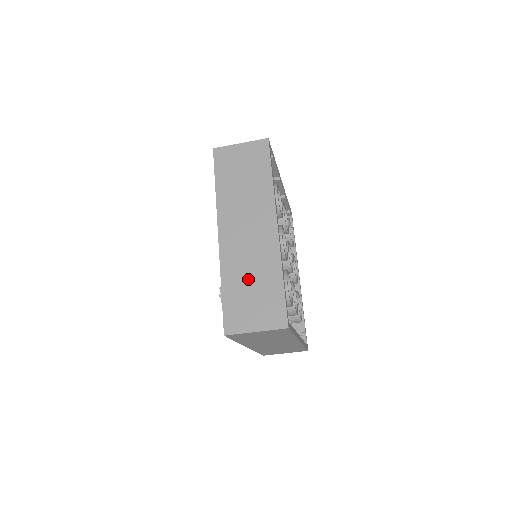
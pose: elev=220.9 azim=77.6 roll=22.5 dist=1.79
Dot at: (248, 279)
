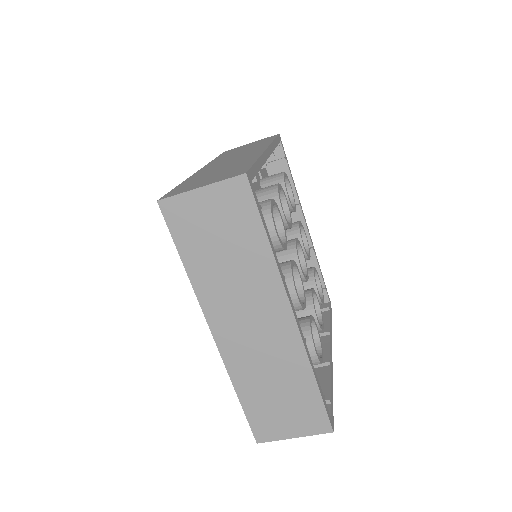
Dot at: (214, 172)
